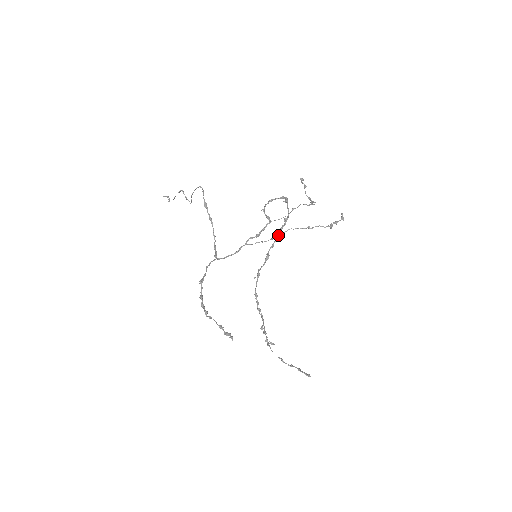
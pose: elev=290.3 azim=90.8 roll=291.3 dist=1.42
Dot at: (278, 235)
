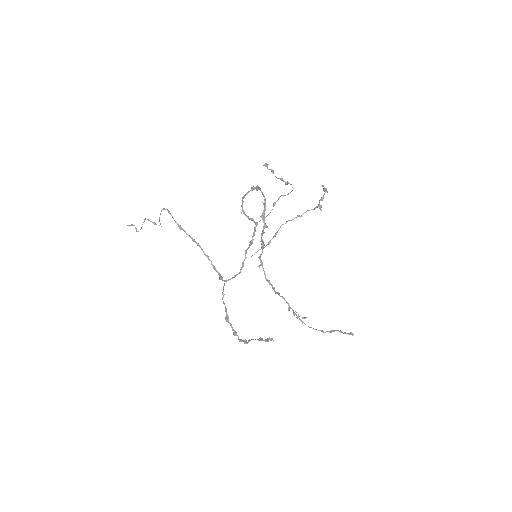
Dot at: (273, 237)
